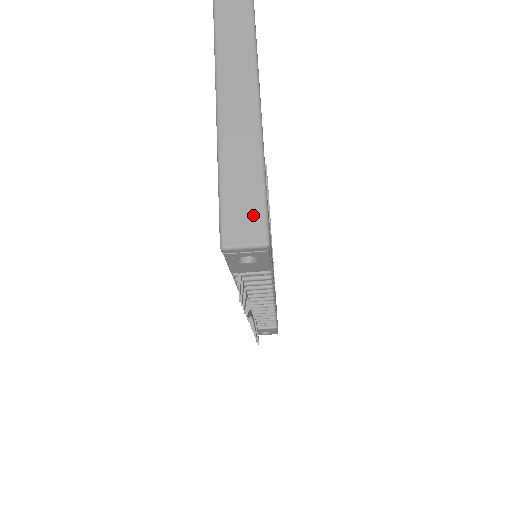
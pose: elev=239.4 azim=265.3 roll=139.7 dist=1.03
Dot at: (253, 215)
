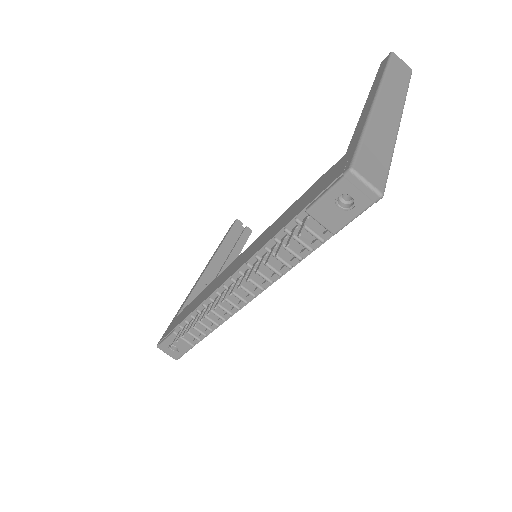
Dot at: (379, 172)
